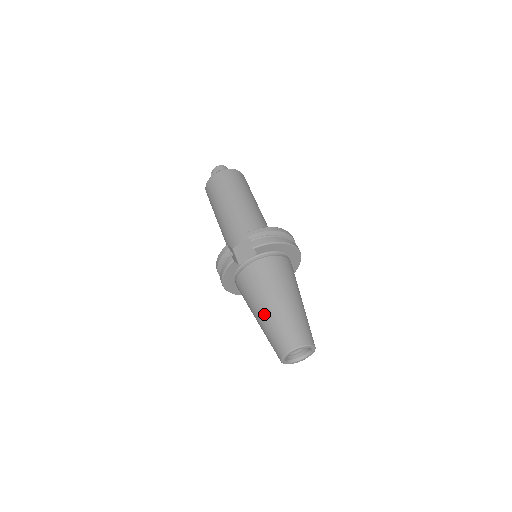
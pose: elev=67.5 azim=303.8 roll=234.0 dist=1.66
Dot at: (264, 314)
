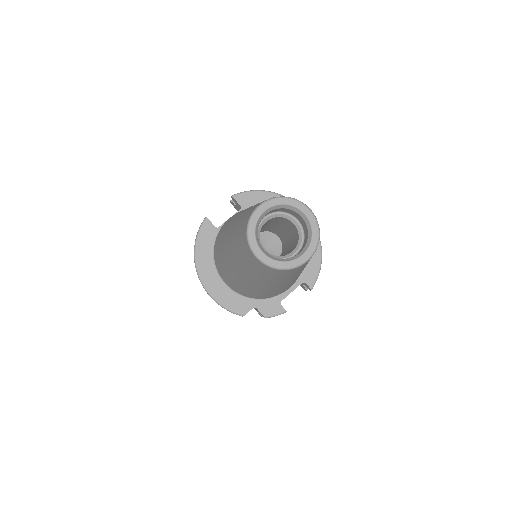
Dot at: (233, 224)
